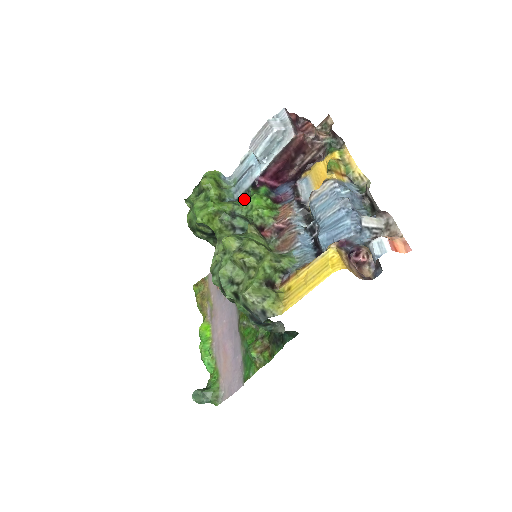
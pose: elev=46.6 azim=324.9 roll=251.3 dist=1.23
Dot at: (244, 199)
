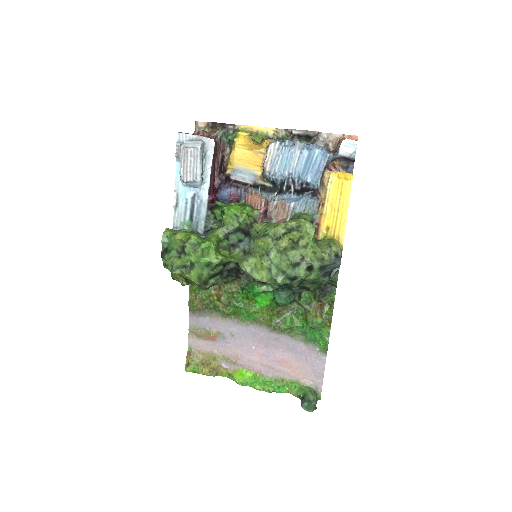
Dot at: (210, 226)
